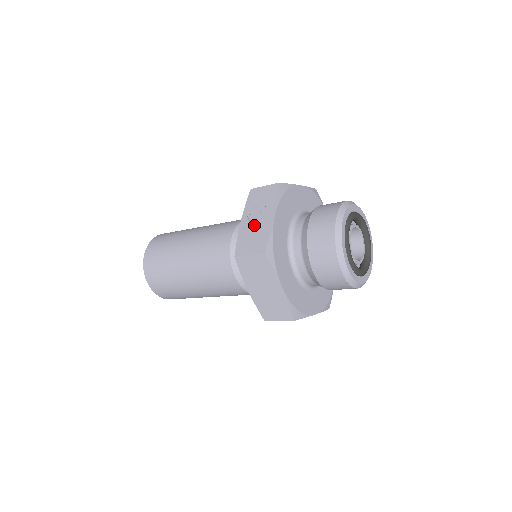
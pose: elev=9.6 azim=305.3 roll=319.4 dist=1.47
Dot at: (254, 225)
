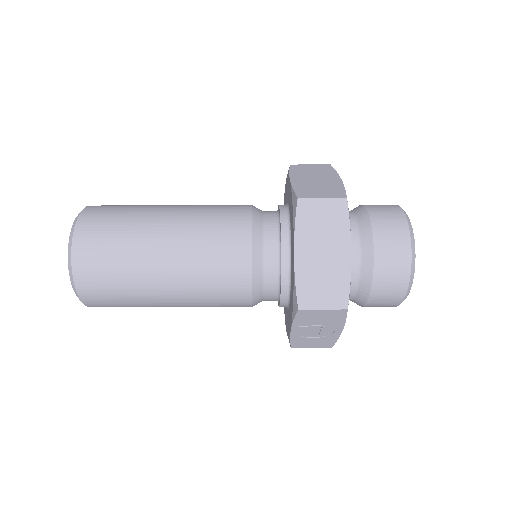
Dot at: occluded
